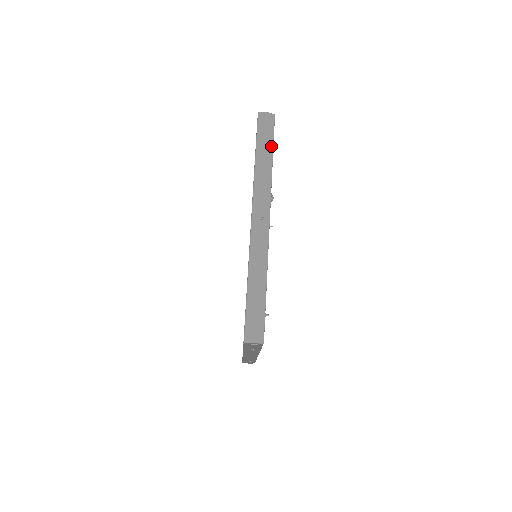
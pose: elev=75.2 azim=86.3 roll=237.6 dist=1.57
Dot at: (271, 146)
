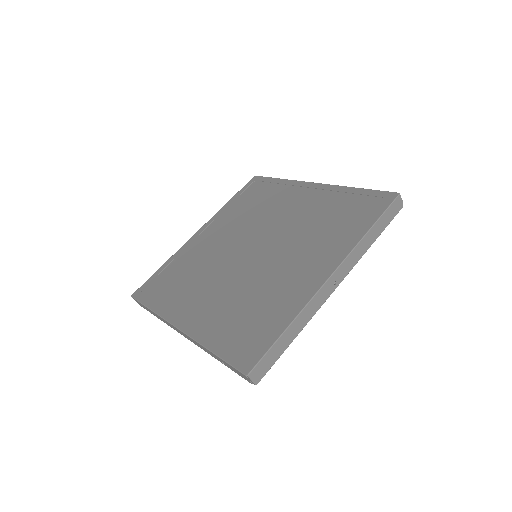
Dot at: (383, 230)
